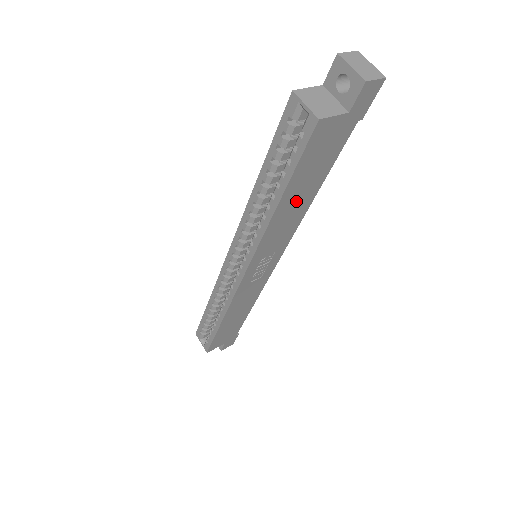
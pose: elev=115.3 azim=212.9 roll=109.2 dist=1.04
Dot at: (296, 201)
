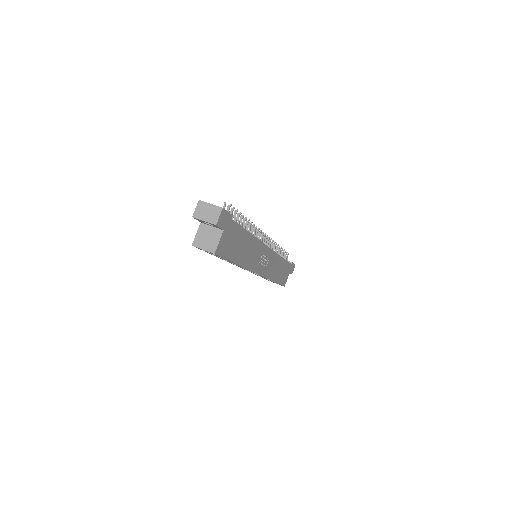
Dot at: (244, 250)
